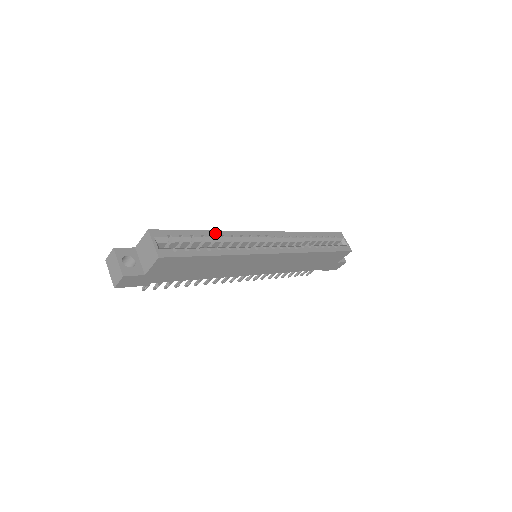
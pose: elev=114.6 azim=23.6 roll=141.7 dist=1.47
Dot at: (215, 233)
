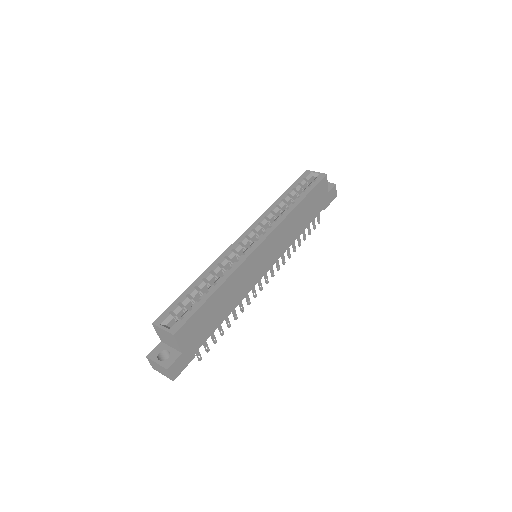
Dot at: (203, 276)
